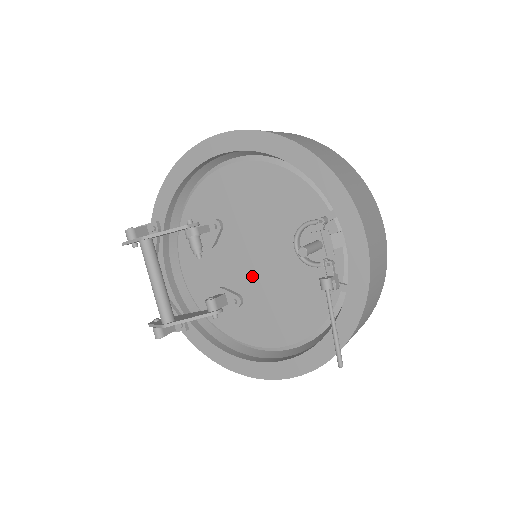
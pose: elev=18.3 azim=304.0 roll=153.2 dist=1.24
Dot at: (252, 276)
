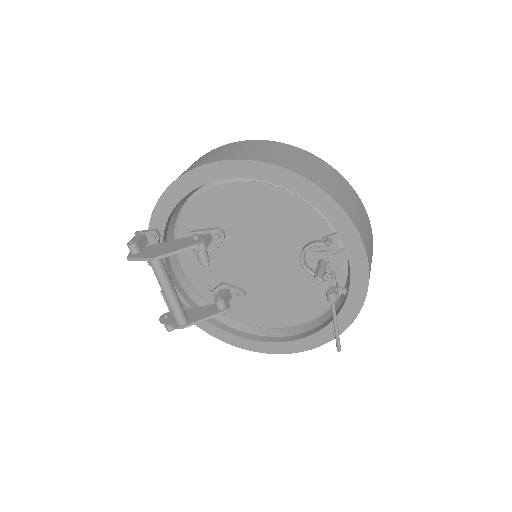
Dot at: (255, 276)
